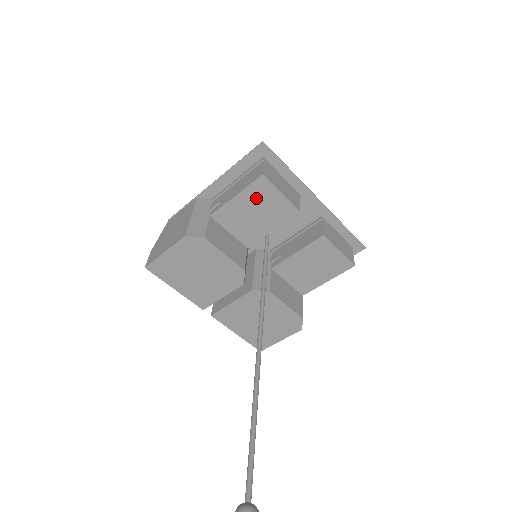
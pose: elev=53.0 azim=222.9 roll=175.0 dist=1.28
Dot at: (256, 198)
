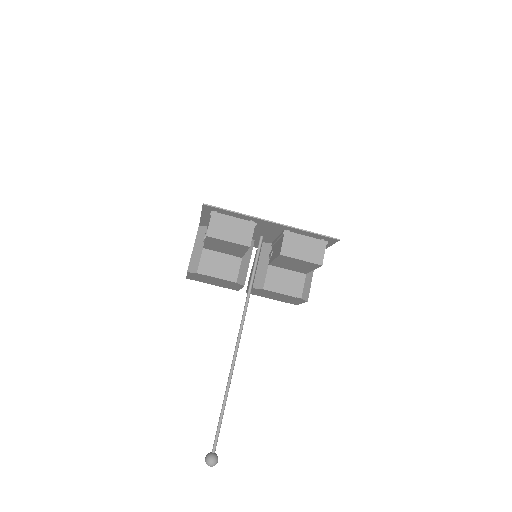
Dot at: (217, 243)
